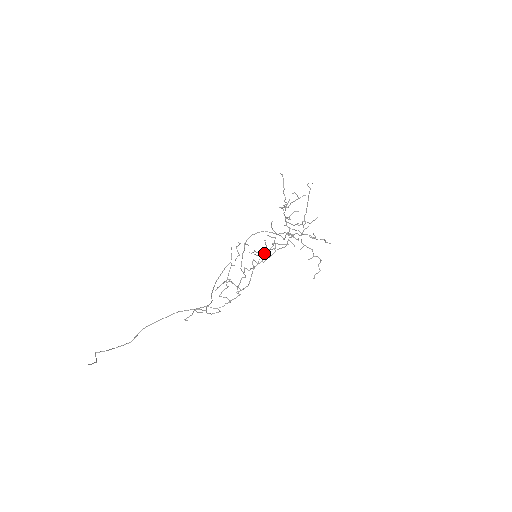
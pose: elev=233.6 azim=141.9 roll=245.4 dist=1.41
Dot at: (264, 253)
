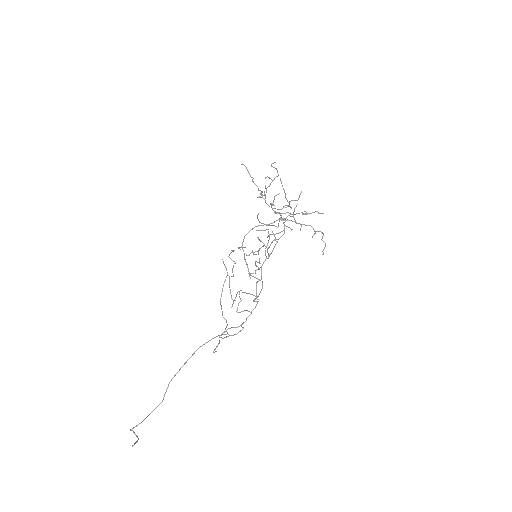
Dot at: (267, 248)
